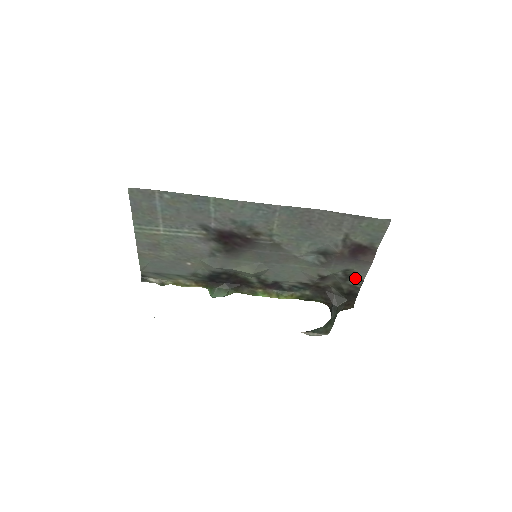
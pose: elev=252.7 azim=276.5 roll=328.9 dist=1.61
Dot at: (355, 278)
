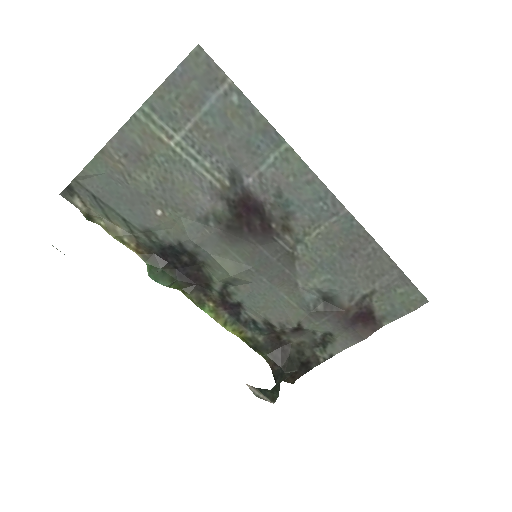
Dot at: (328, 348)
